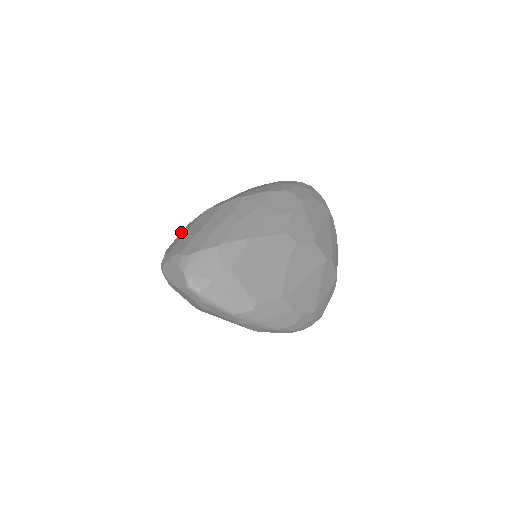
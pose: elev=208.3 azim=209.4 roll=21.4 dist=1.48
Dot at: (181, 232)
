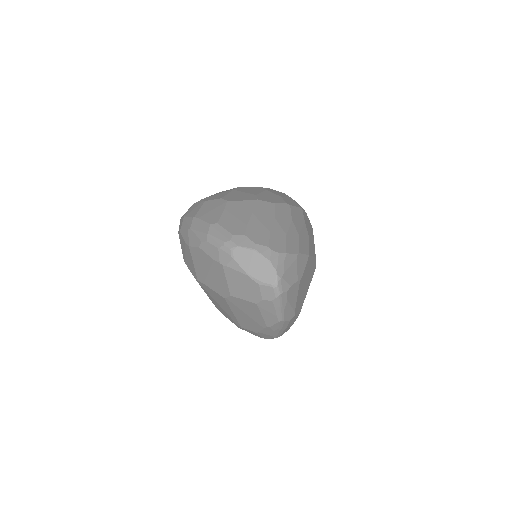
Dot at: (226, 209)
